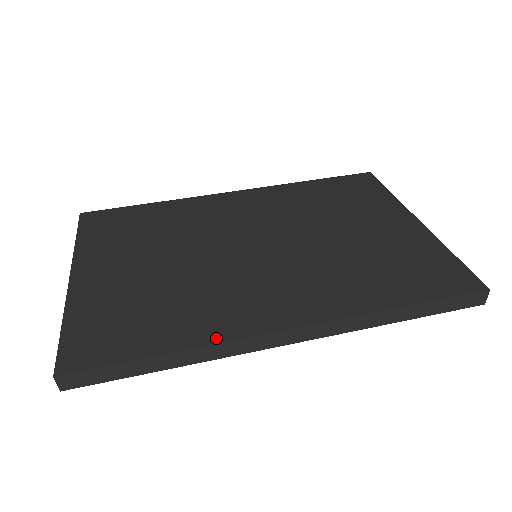
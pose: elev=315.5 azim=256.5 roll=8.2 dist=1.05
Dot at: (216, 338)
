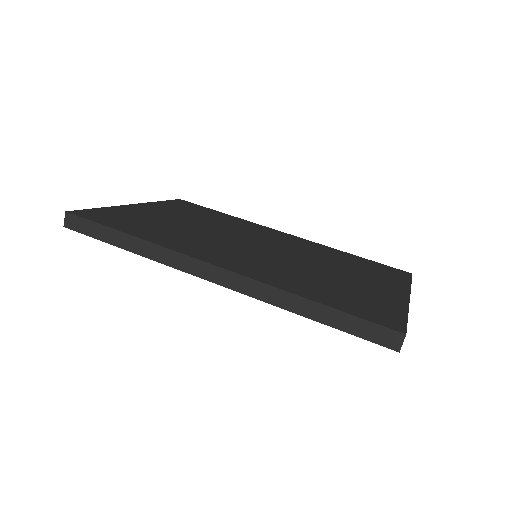
Dot at: (166, 245)
